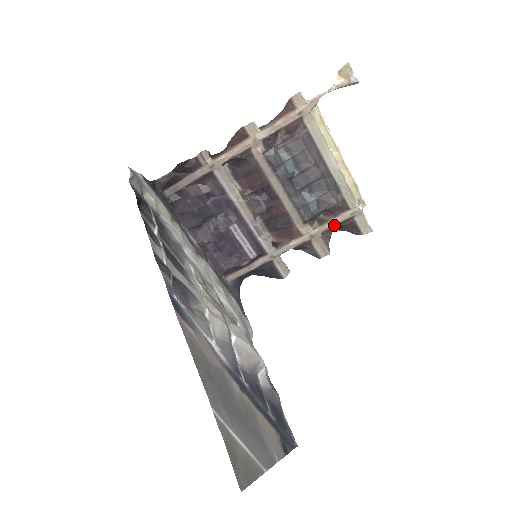
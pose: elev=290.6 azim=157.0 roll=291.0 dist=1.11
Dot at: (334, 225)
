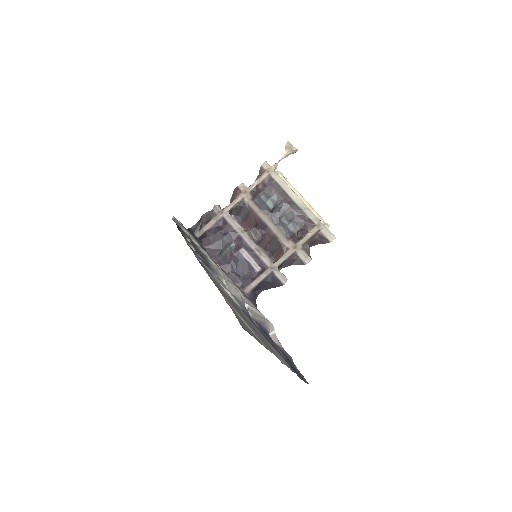
Dot at: (309, 238)
